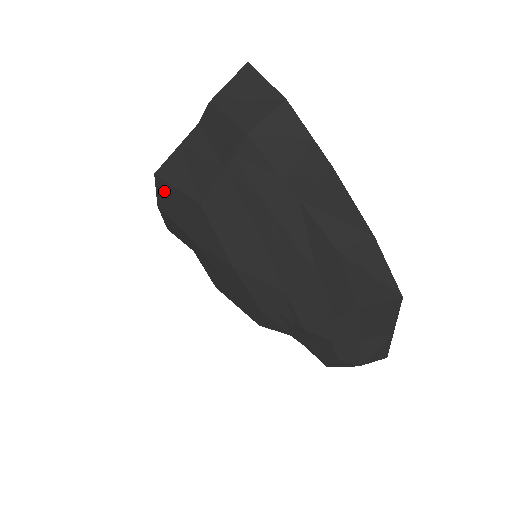
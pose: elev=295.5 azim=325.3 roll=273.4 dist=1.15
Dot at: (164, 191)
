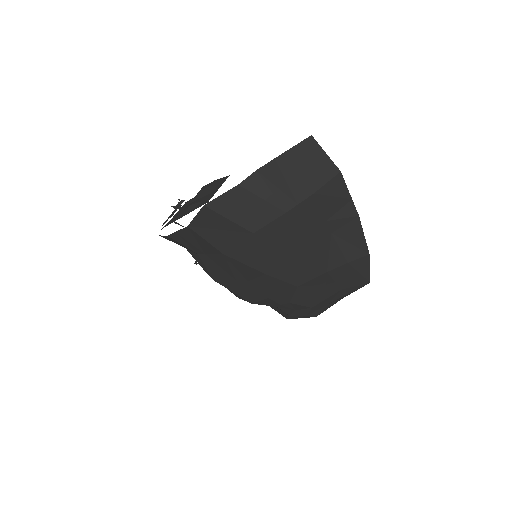
Dot at: (208, 218)
